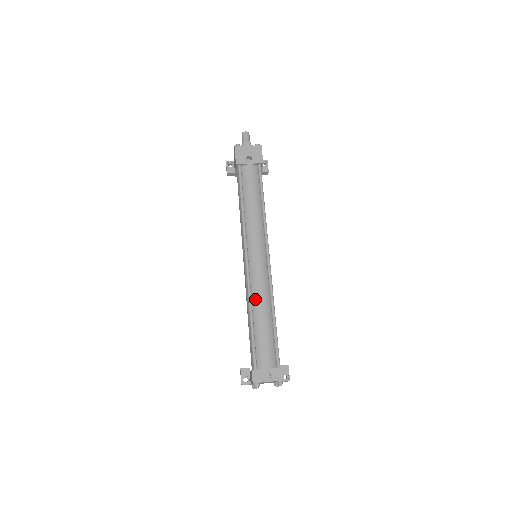
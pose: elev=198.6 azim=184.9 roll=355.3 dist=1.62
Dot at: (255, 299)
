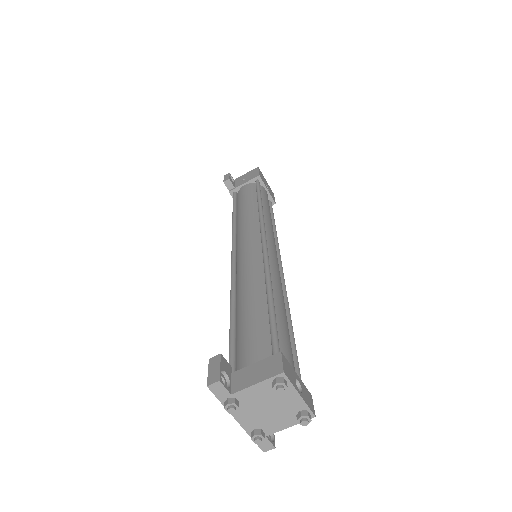
Dot at: (274, 281)
